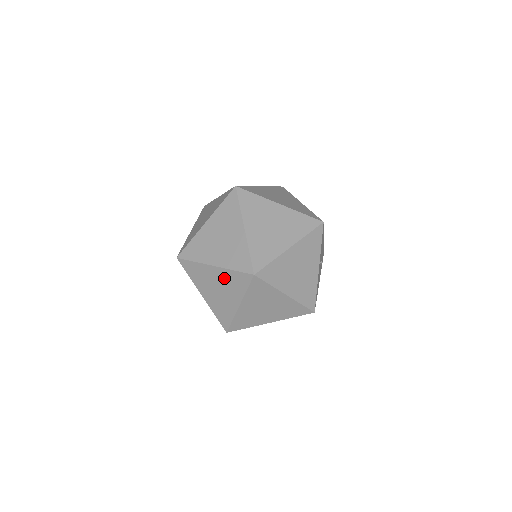
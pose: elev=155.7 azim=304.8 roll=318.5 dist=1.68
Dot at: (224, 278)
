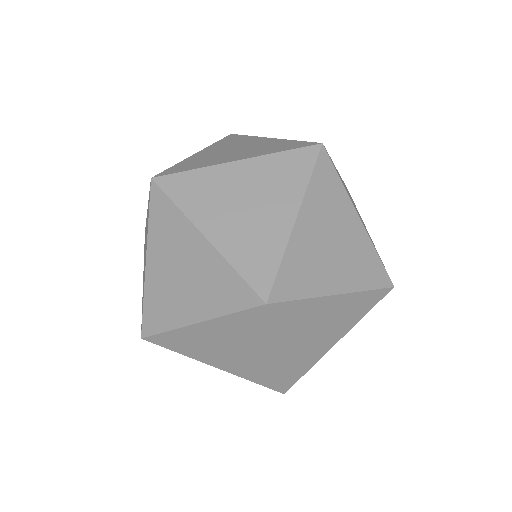
Dot at: (207, 267)
